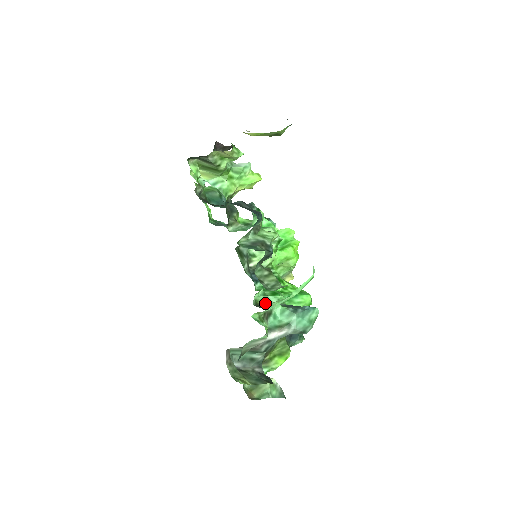
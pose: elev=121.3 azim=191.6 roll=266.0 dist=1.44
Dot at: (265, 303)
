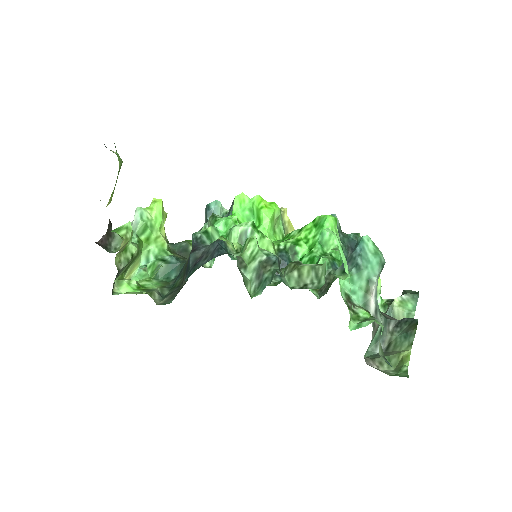
Dot at: occluded
